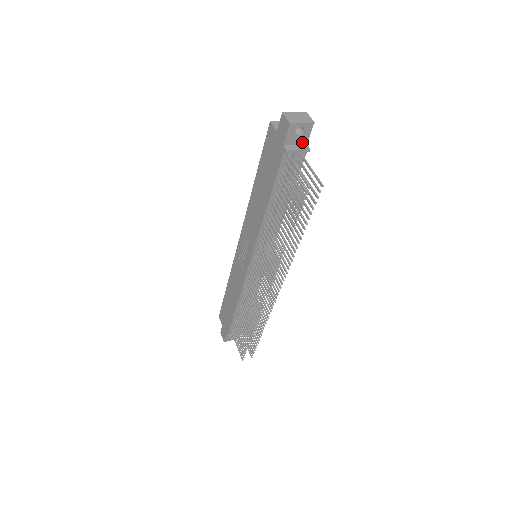
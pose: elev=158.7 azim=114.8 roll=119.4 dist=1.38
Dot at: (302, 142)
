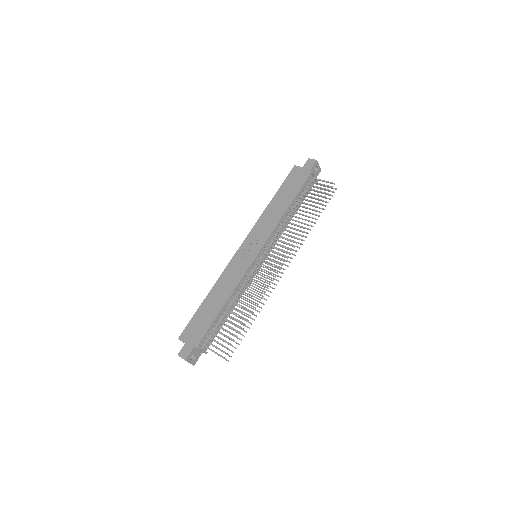
Dot at: occluded
